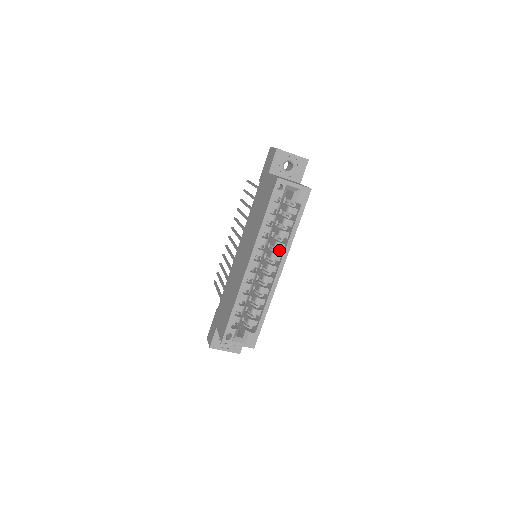
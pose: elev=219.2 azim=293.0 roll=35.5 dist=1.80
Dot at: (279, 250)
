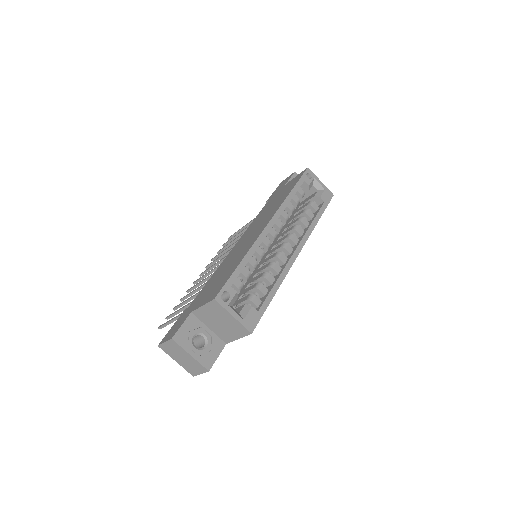
Dot at: (296, 236)
